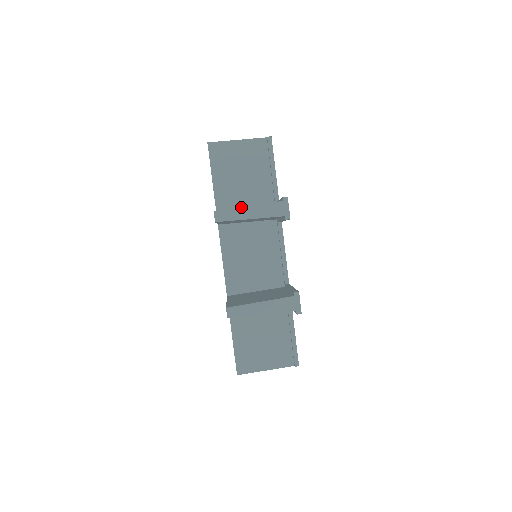
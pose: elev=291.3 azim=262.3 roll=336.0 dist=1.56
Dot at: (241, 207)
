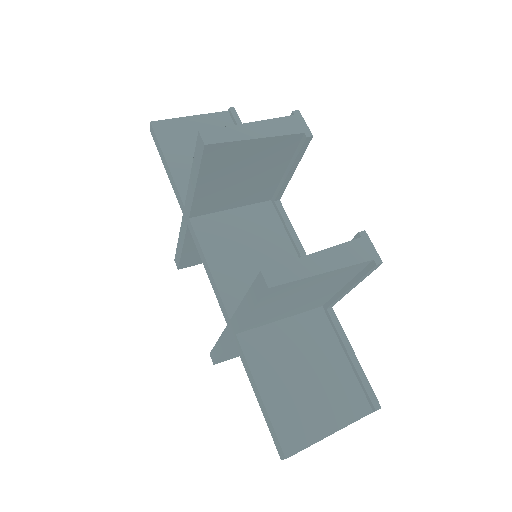
Dot at: (238, 124)
